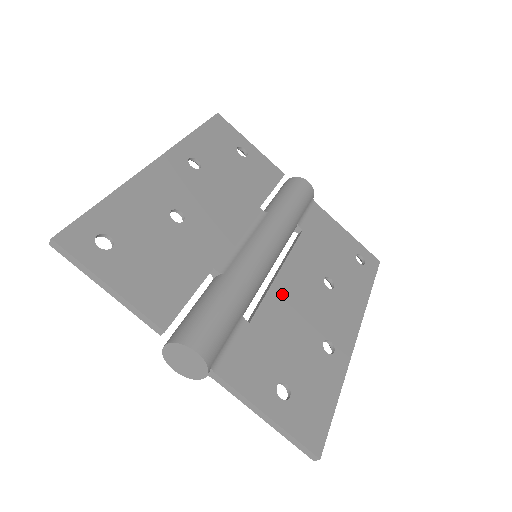
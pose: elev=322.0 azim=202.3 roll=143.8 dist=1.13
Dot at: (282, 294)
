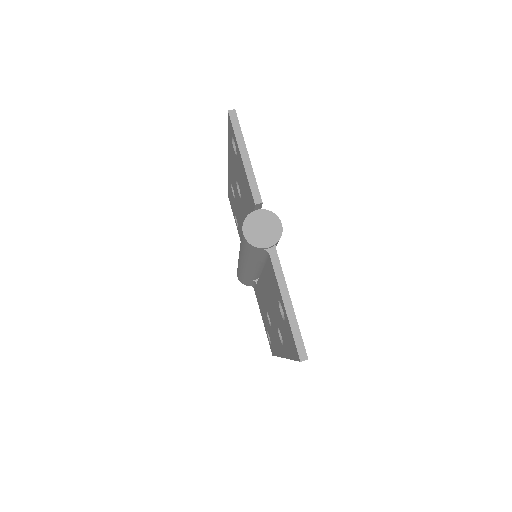
Dot at: occluded
